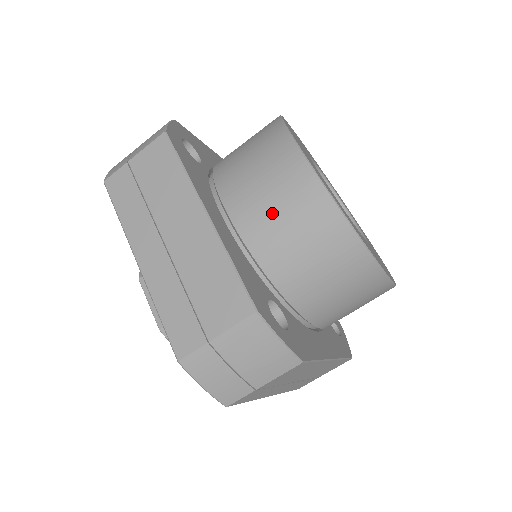
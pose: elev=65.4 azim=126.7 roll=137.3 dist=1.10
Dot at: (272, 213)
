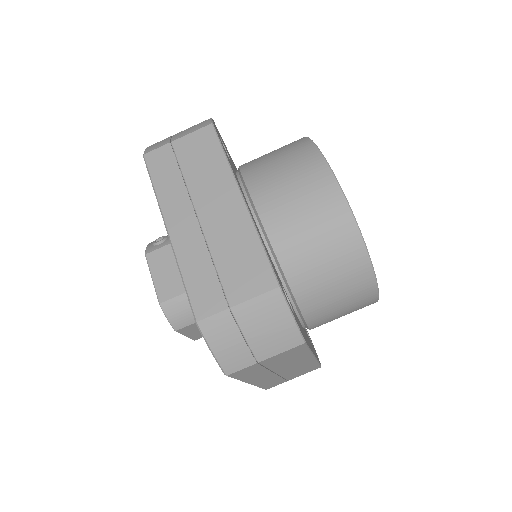
Dot at: (296, 211)
